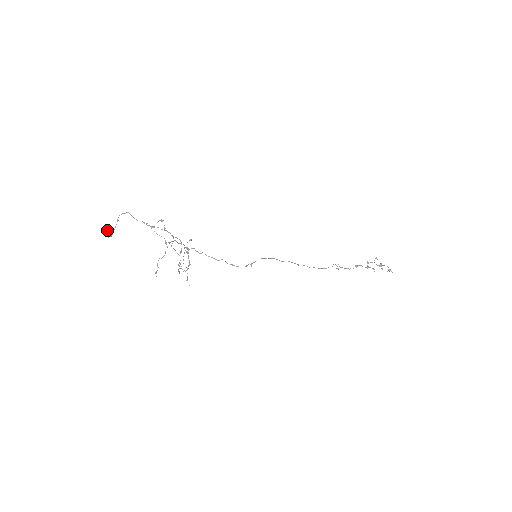
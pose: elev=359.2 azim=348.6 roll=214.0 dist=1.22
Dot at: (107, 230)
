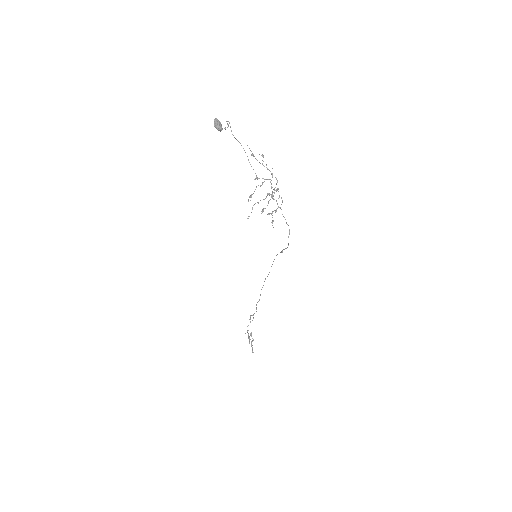
Dot at: (220, 122)
